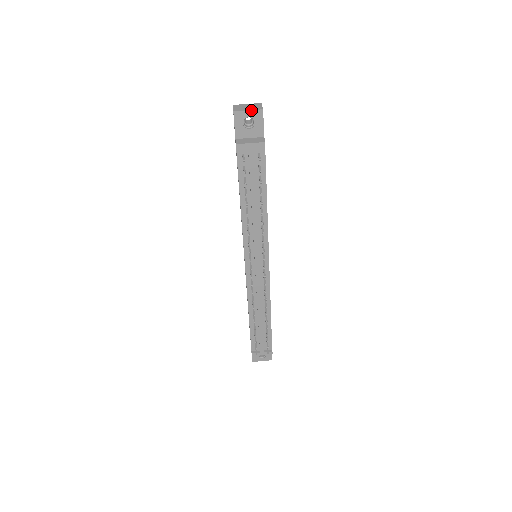
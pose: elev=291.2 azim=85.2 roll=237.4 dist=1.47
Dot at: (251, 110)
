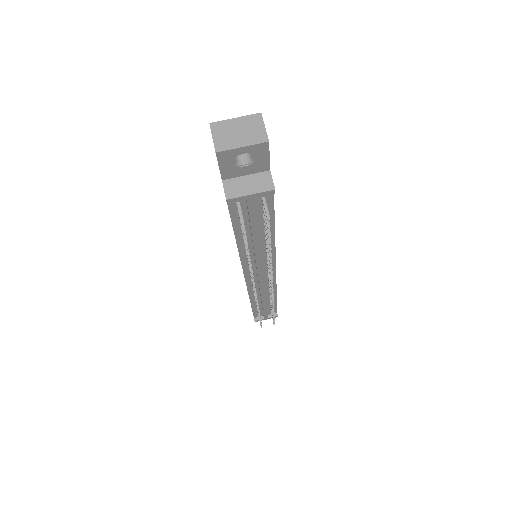
Dot at: (247, 146)
